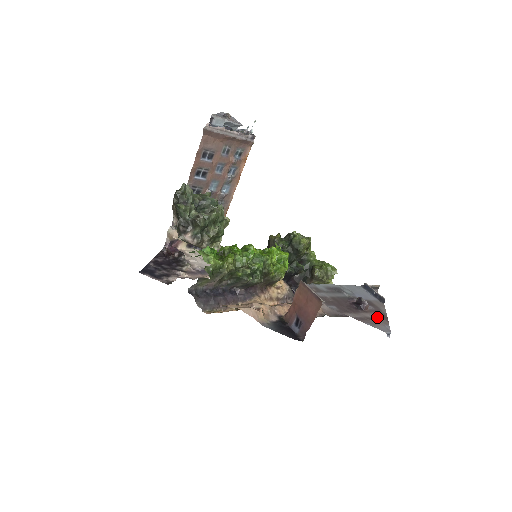
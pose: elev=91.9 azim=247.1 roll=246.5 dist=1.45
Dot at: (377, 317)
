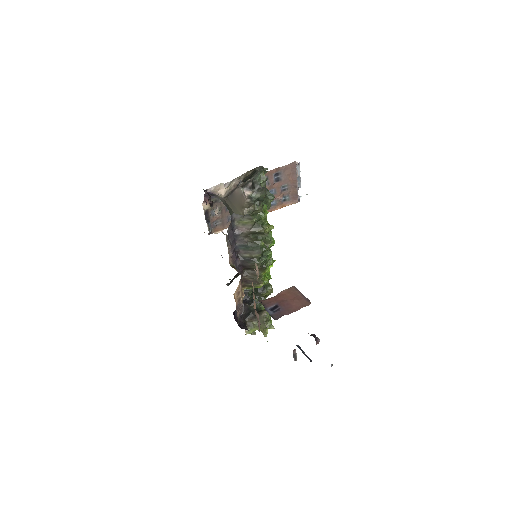
Dot at: occluded
